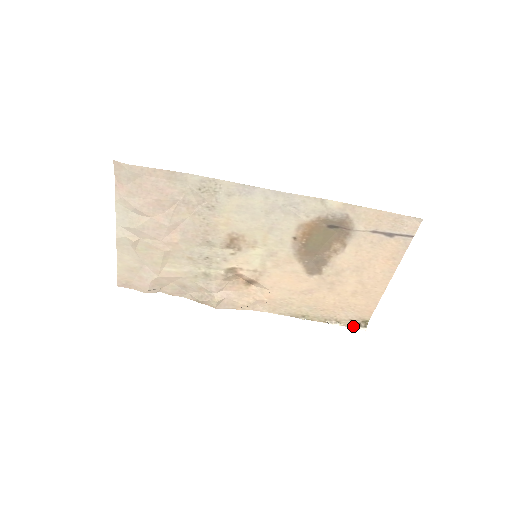
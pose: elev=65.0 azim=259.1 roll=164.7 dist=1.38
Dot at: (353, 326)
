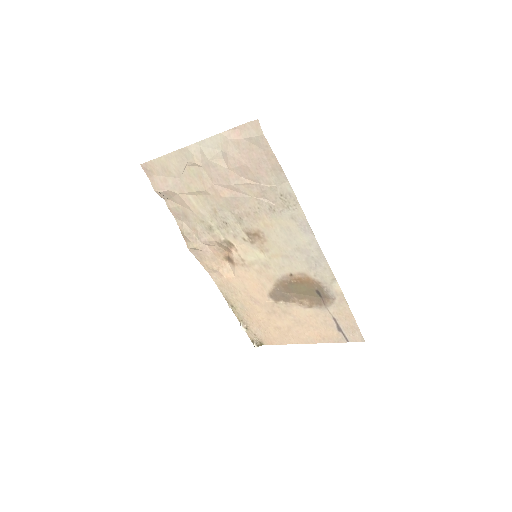
Dot at: (252, 338)
